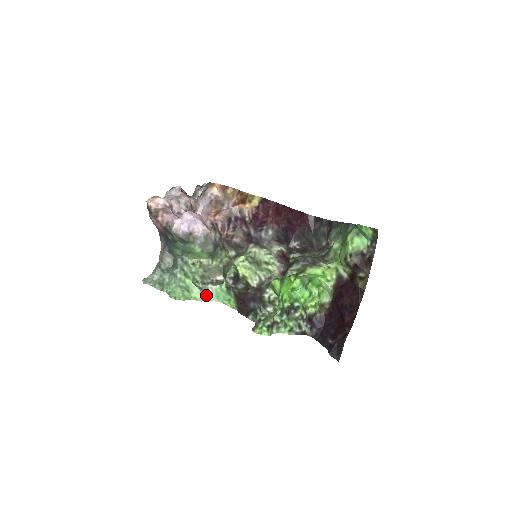
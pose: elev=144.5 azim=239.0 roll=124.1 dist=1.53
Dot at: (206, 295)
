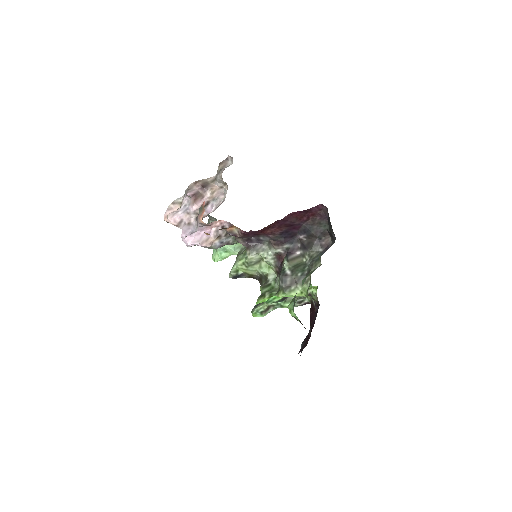
Dot at: occluded
